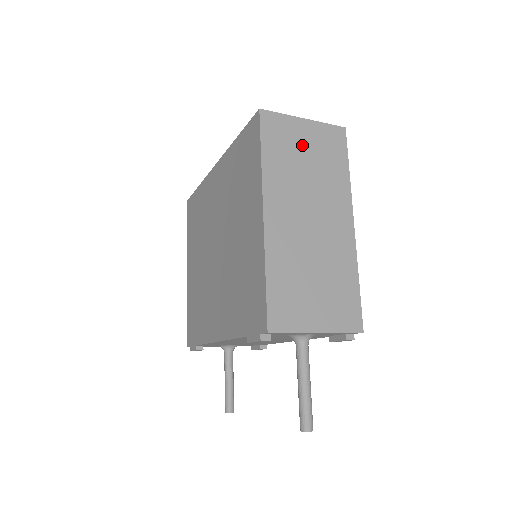
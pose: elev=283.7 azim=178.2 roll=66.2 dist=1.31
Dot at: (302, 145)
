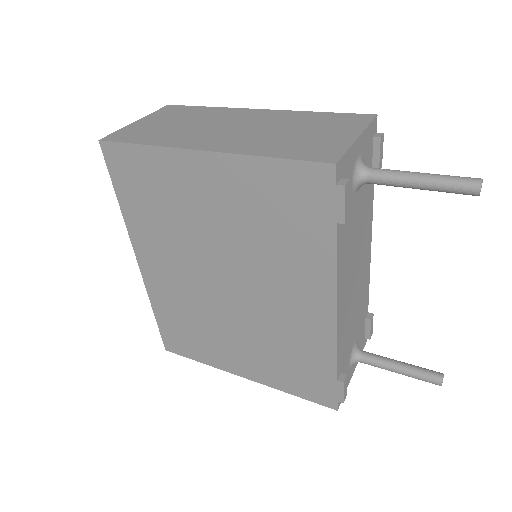
Dot at: (158, 125)
